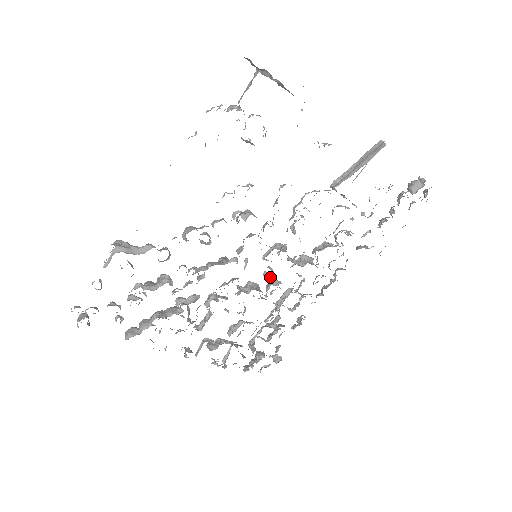
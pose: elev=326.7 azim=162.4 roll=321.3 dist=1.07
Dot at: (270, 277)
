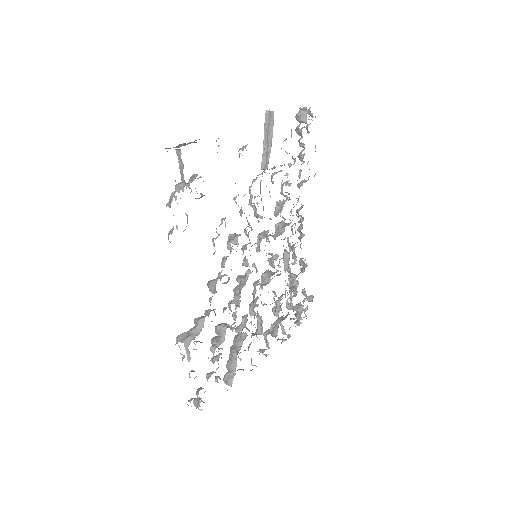
Dot at: (273, 259)
